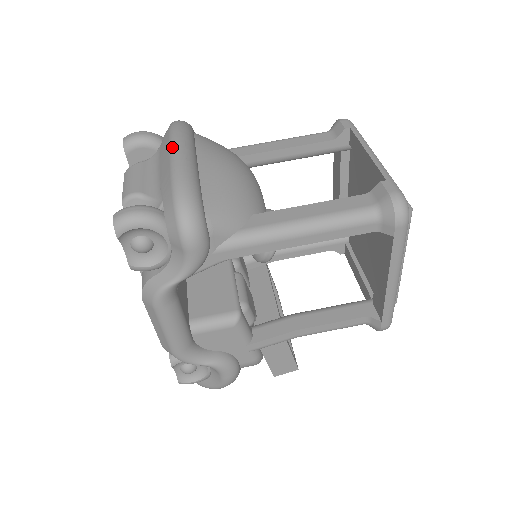
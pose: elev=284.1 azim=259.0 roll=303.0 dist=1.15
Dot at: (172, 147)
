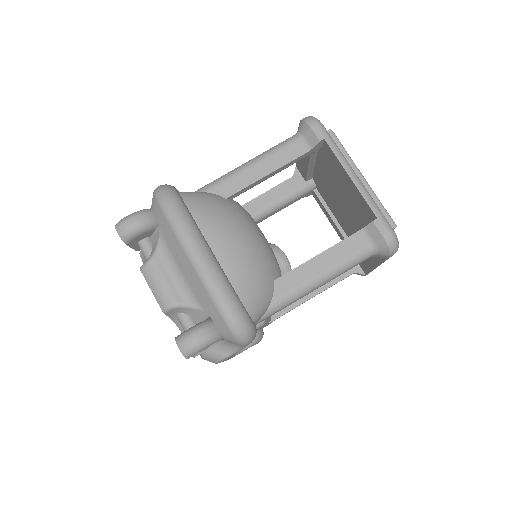
Dot at: (190, 255)
